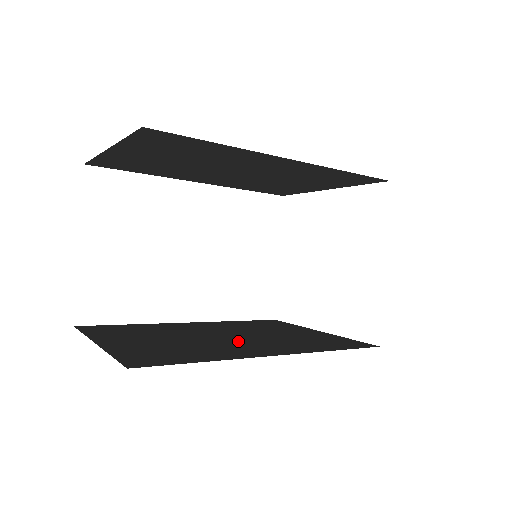
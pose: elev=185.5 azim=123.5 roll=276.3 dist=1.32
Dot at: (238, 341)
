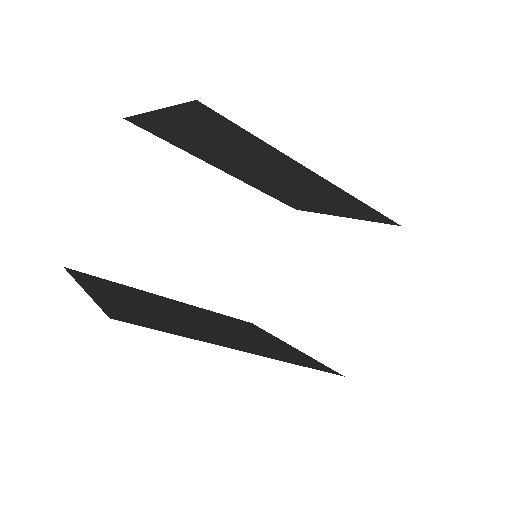
Dot at: (215, 329)
